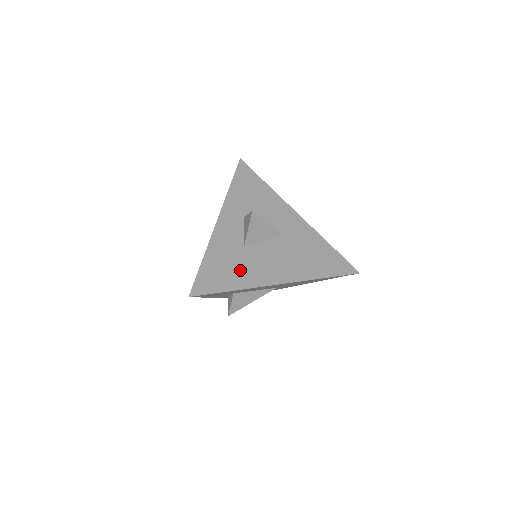
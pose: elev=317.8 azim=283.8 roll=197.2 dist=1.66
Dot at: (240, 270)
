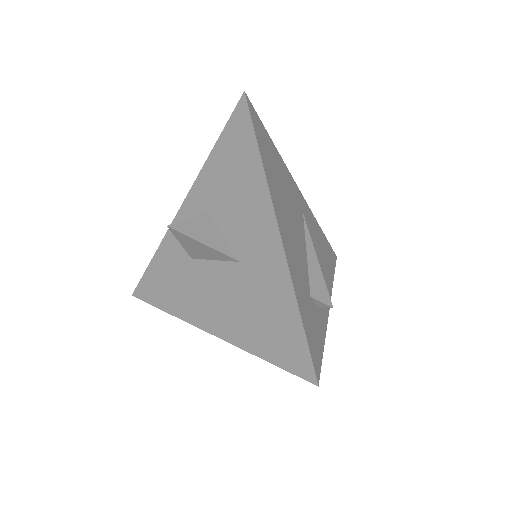
Dot at: (177, 289)
